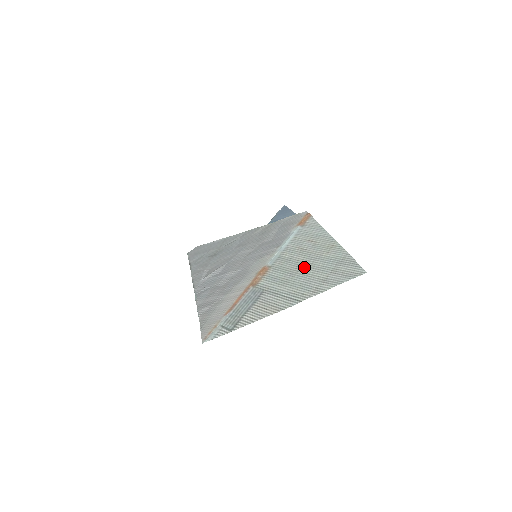
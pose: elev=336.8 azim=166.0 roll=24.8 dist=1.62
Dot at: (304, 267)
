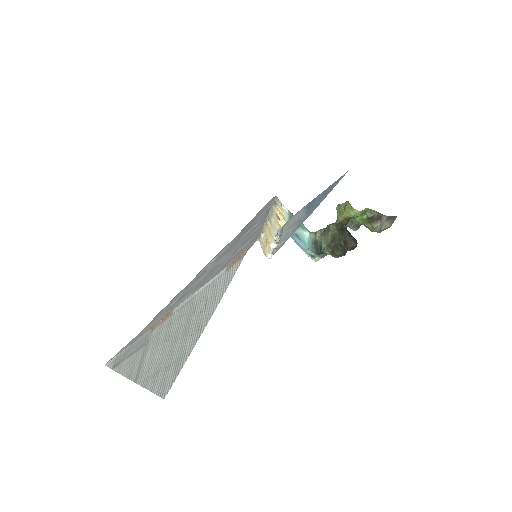
Dot at: (172, 339)
